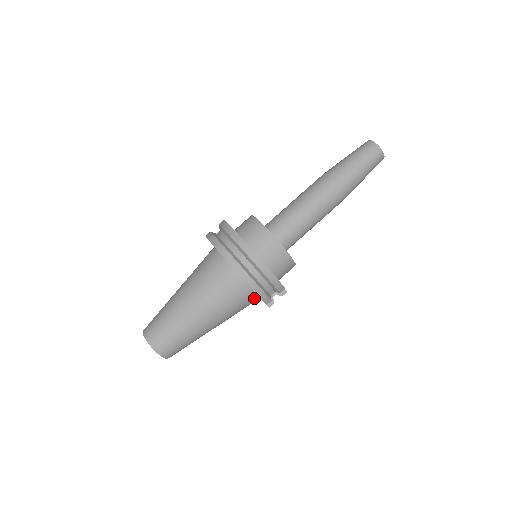
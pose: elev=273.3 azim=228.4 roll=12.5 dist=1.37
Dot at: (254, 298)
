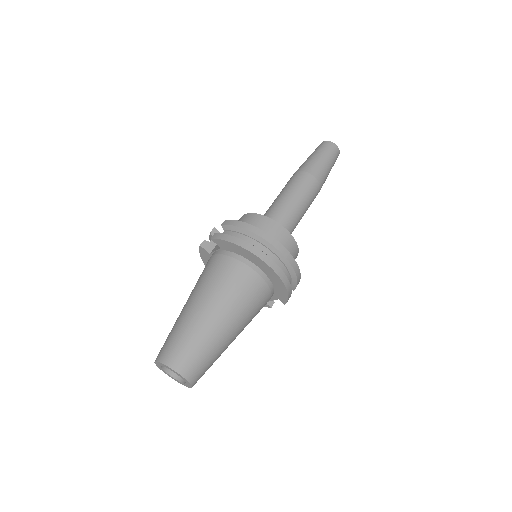
Dot at: occluded
